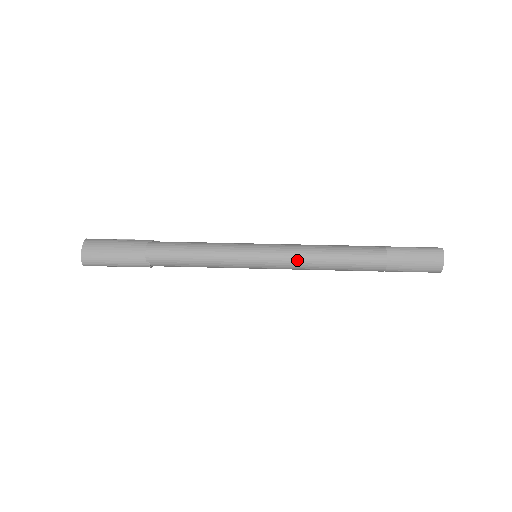
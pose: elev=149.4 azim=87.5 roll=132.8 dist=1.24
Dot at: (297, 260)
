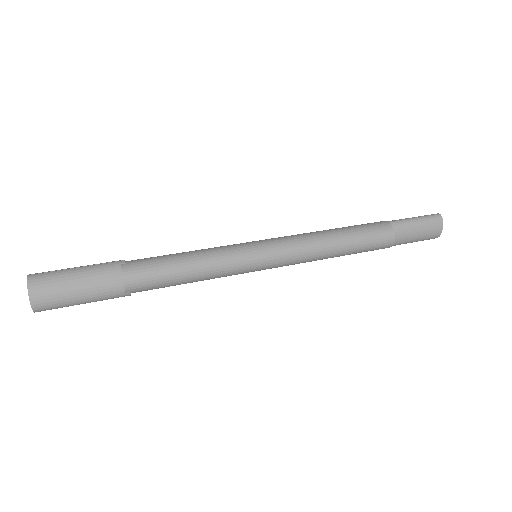
Dot at: (306, 256)
